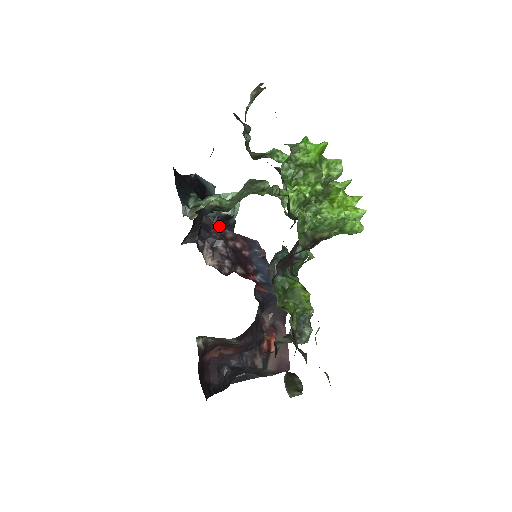
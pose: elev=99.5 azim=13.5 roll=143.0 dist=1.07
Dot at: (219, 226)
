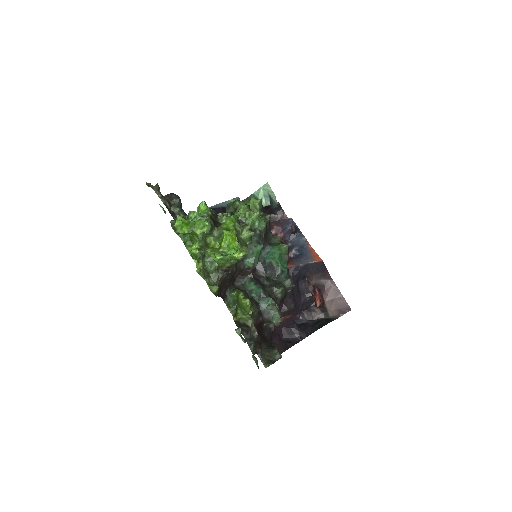
Dot at: occluded
